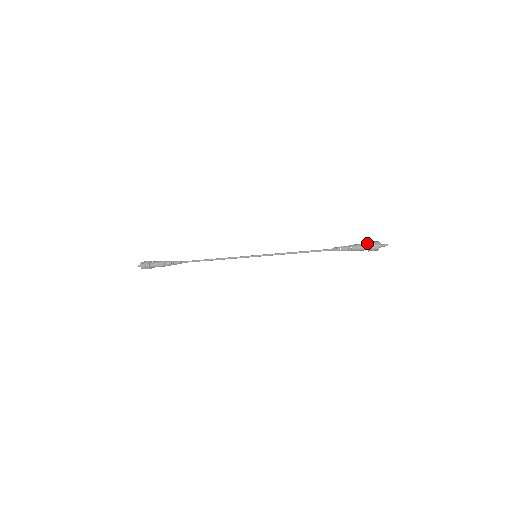
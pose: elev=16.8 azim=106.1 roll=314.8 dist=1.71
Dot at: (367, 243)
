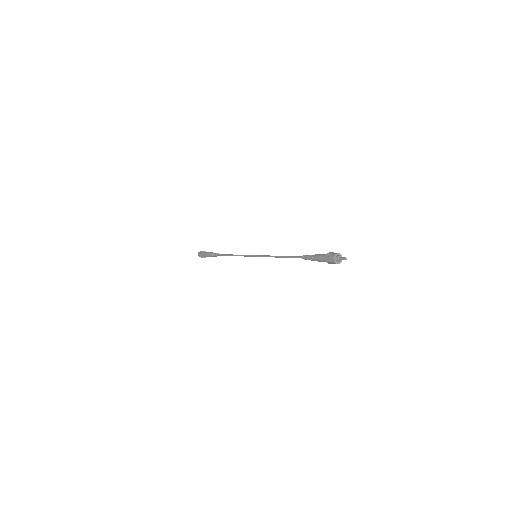
Dot at: (325, 261)
